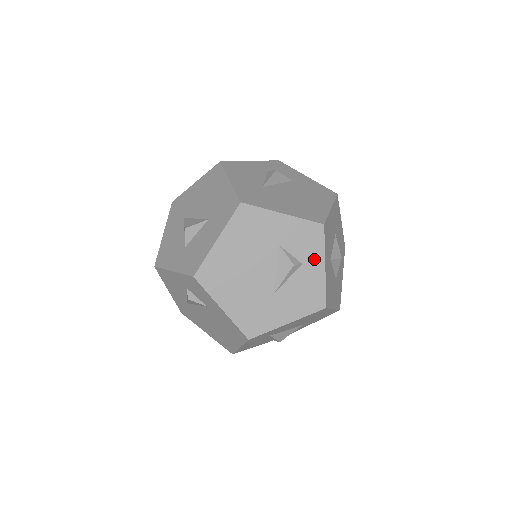
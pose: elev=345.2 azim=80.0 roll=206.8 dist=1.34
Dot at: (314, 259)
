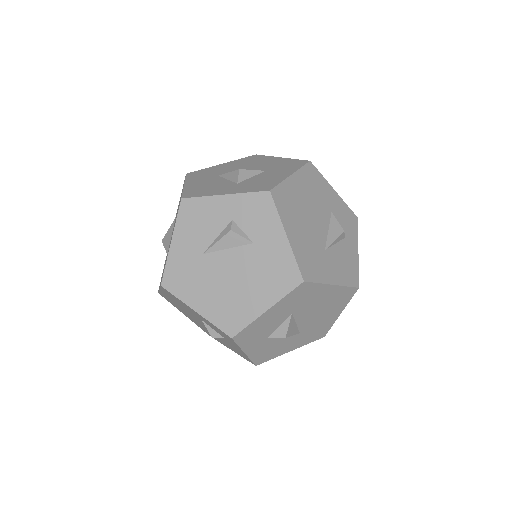
Dot at: (352, 240)
